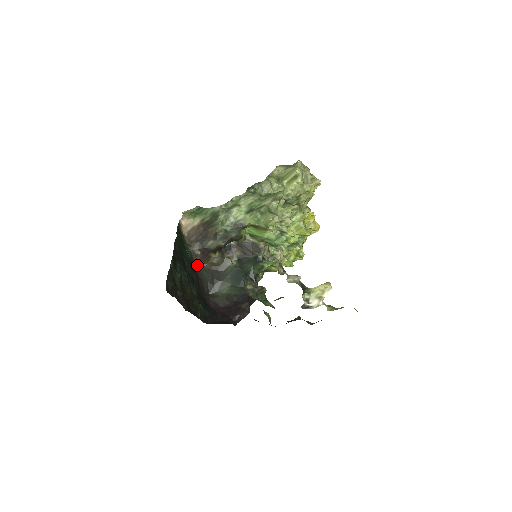
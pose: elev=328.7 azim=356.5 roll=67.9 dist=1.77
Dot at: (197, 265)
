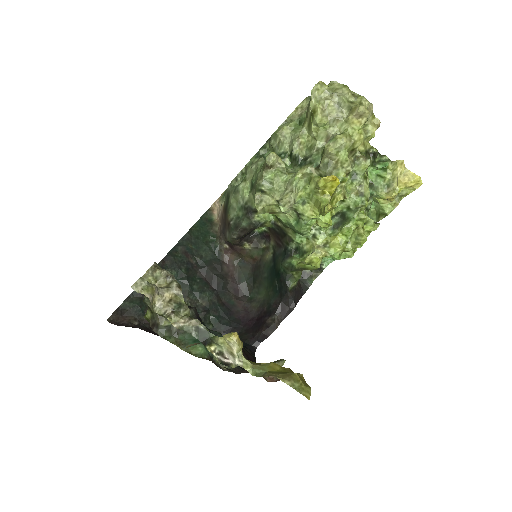
Dot at: (233, 260)
